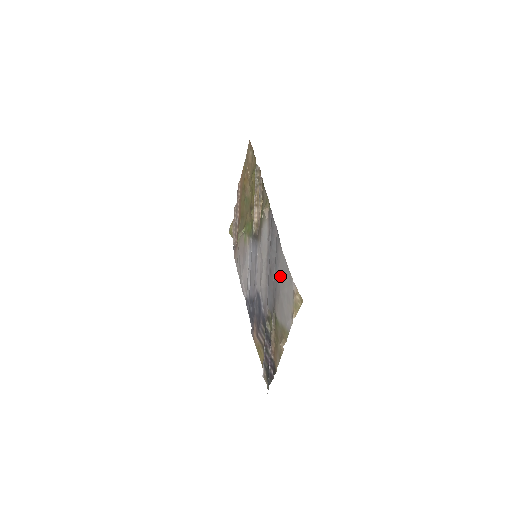
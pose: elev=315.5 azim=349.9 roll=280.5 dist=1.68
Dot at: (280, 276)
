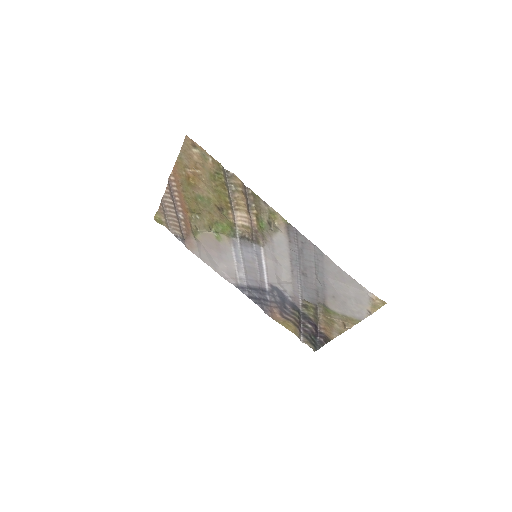
Dot at: (335, 283)
